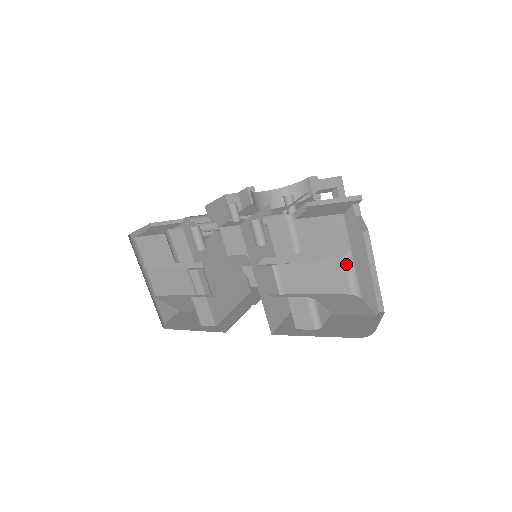
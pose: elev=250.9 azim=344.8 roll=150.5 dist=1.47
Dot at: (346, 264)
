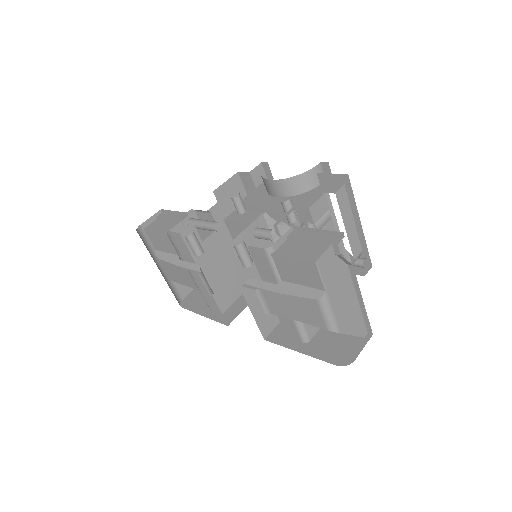
Dot at: (321, 306)
